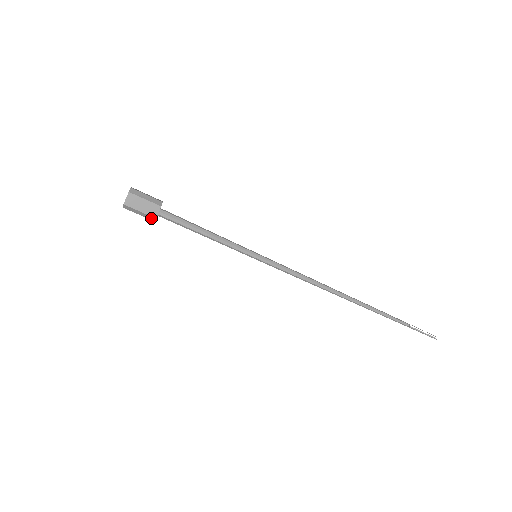
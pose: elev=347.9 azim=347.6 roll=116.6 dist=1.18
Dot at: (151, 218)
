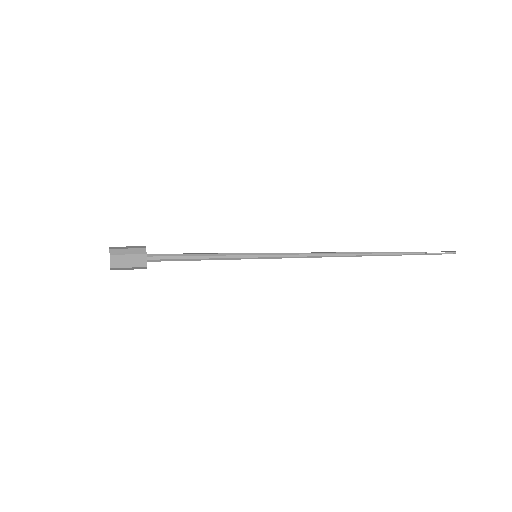
Dot at: (142, 268)
